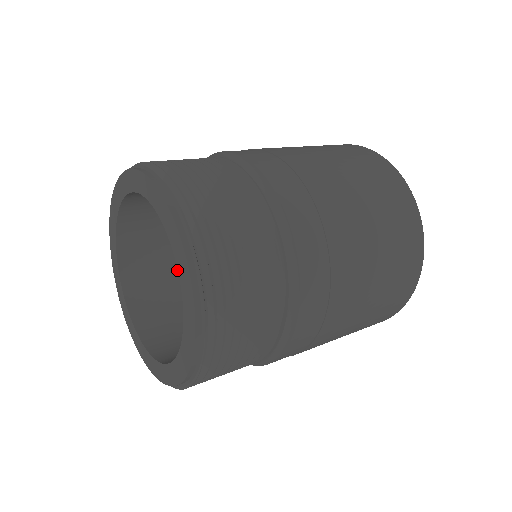
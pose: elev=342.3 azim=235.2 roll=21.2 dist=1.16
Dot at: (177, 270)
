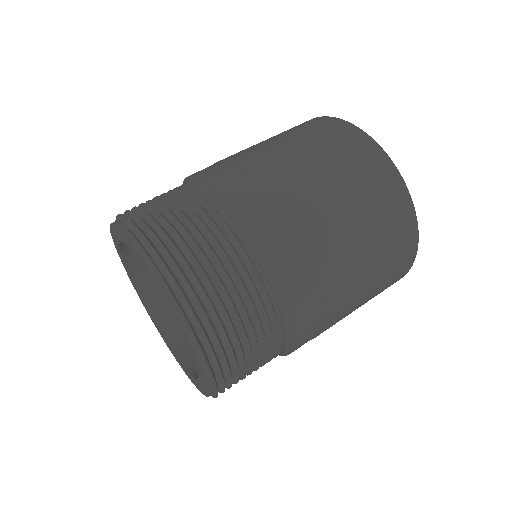
Dot at: occluded
